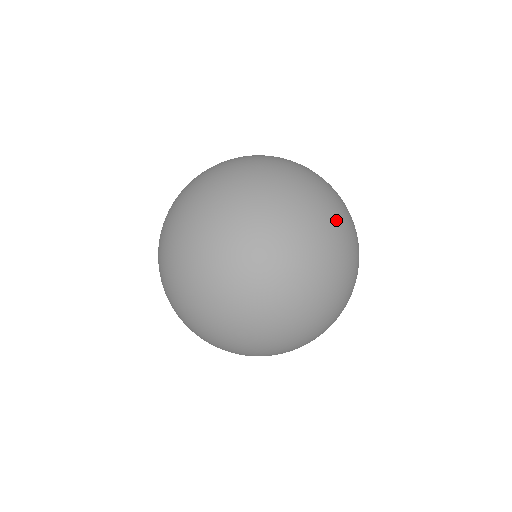
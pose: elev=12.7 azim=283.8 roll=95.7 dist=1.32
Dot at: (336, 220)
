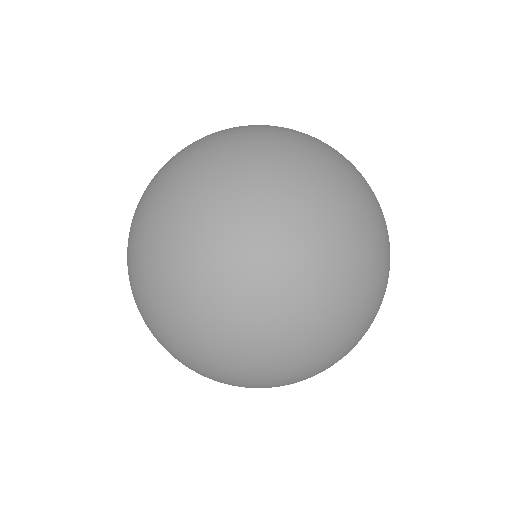
Dot at: (303, 339)
